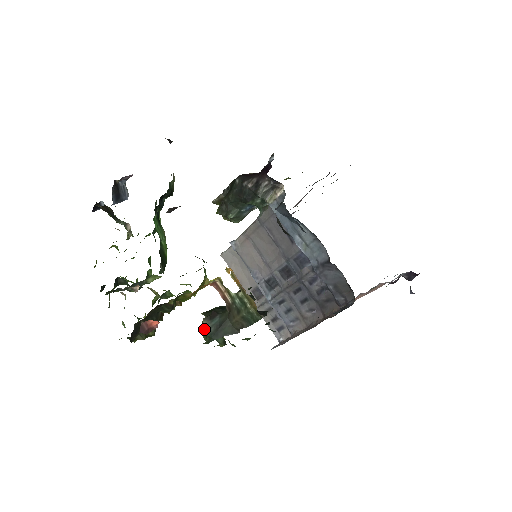
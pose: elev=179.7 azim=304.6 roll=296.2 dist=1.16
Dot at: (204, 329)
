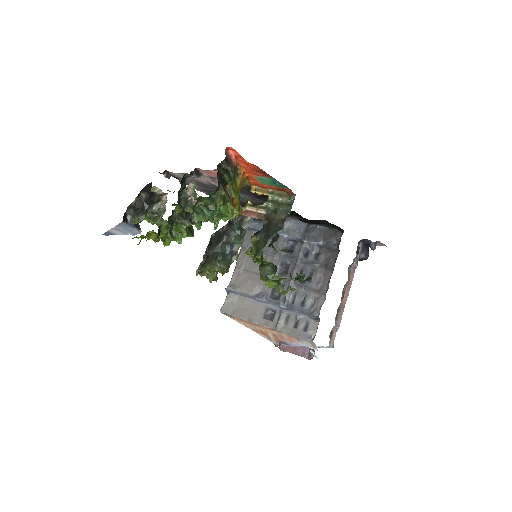
Dot at: (254, 251)
